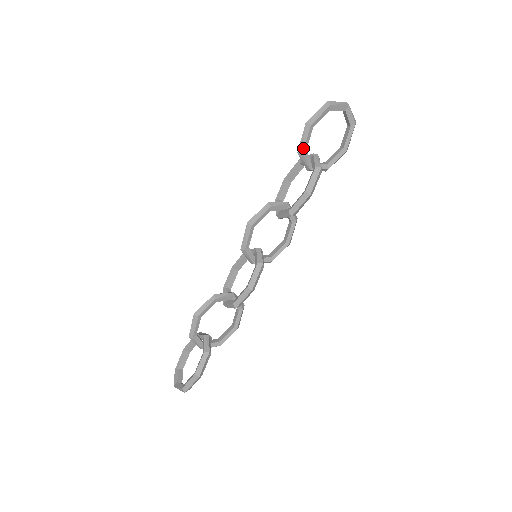
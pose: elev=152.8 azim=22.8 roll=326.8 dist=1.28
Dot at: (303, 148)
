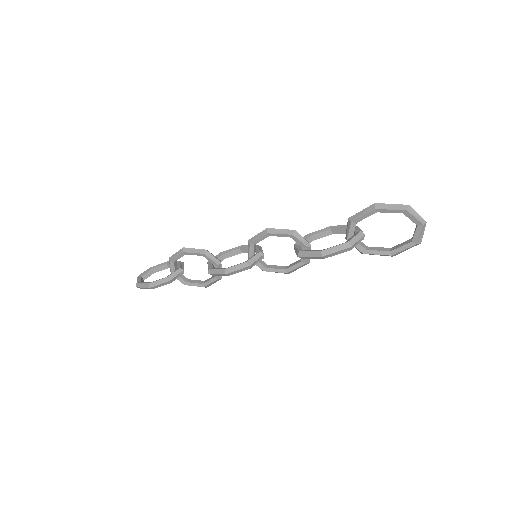
Dot at: (354, 219)
